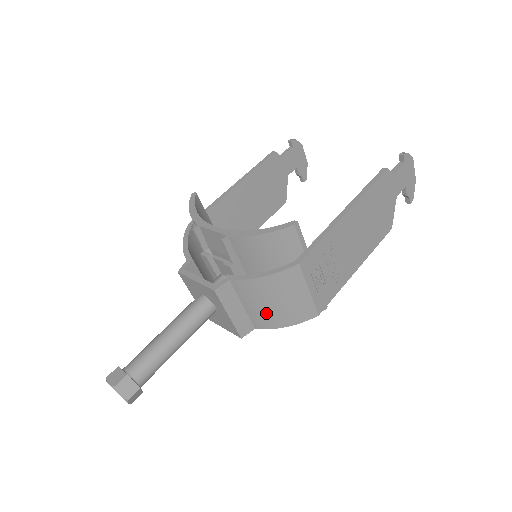
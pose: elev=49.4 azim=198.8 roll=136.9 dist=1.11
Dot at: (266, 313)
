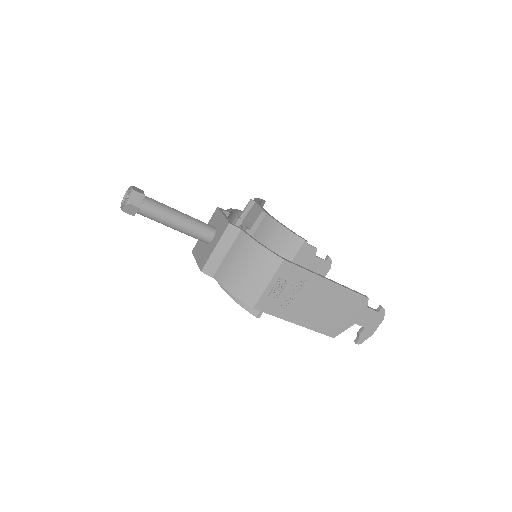
Dot at: (233, 271)
